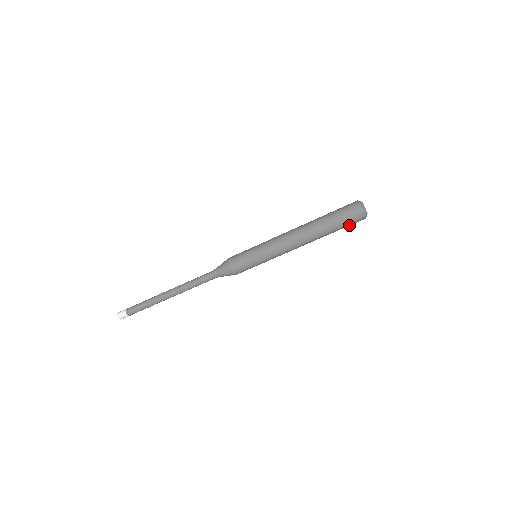
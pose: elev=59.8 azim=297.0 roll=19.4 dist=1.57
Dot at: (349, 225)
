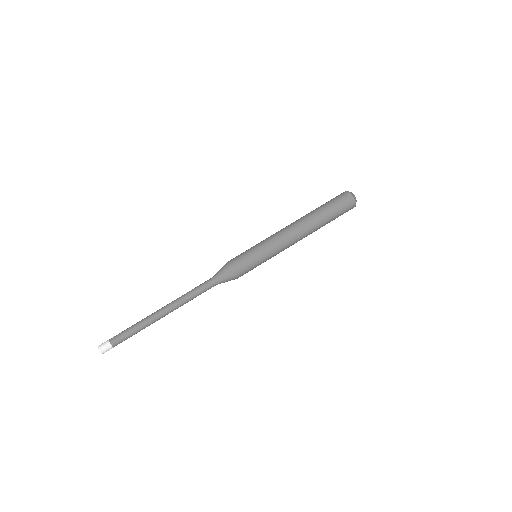
Dot at: (342, 214)
